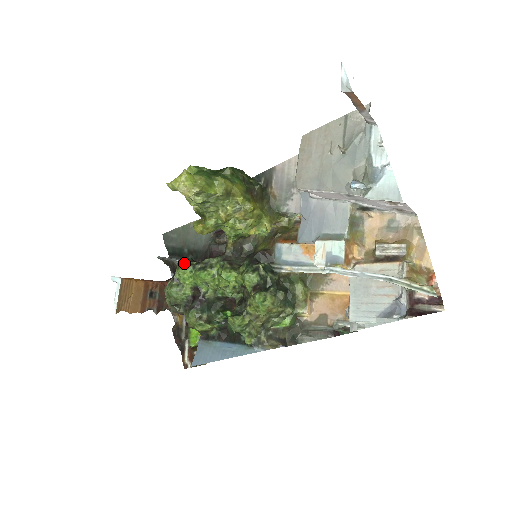
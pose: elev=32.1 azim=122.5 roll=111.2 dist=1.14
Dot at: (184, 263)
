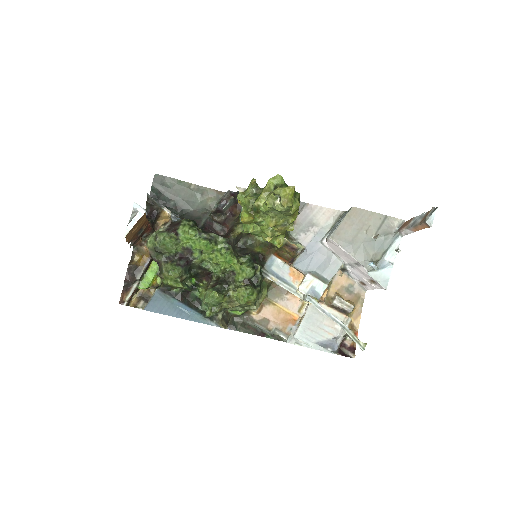
Dot at: (192, 225)
